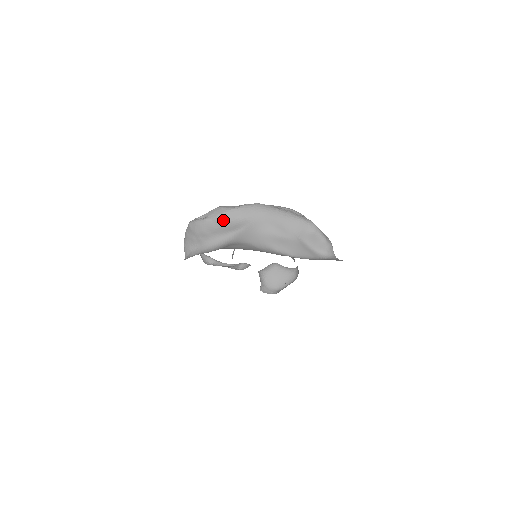
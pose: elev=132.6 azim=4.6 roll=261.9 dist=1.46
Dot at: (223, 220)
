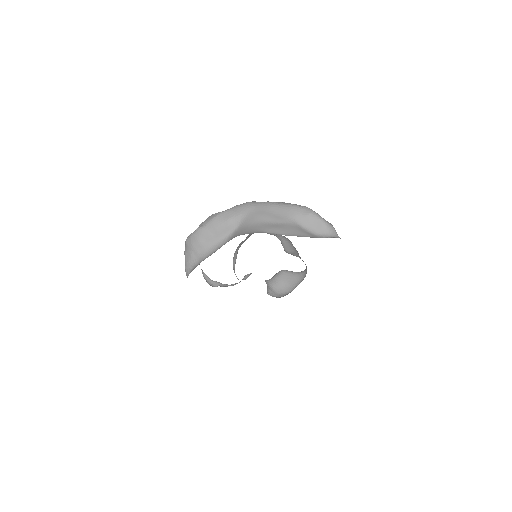
Dot at: (215, 223)
